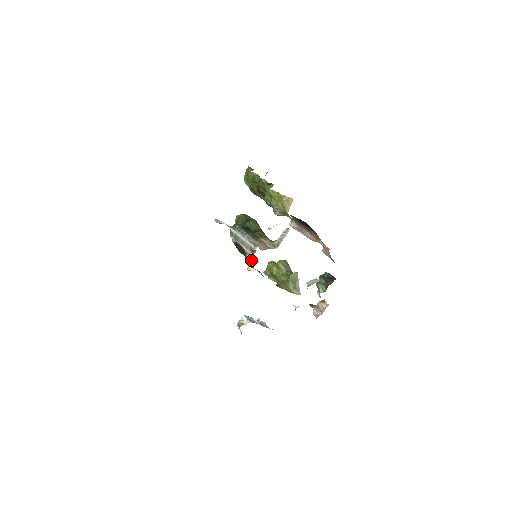
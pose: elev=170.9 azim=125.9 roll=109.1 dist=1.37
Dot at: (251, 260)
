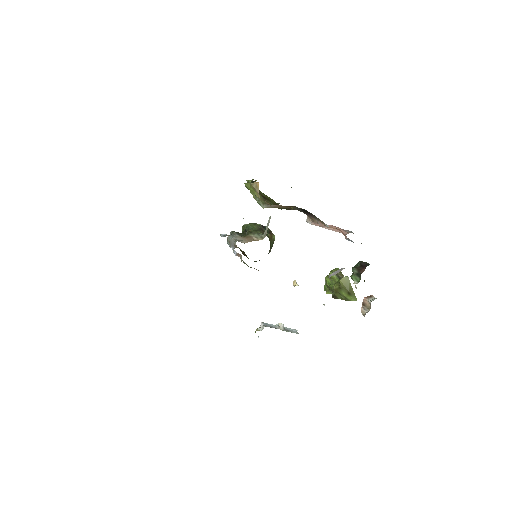
Dot at: (240, 257)
